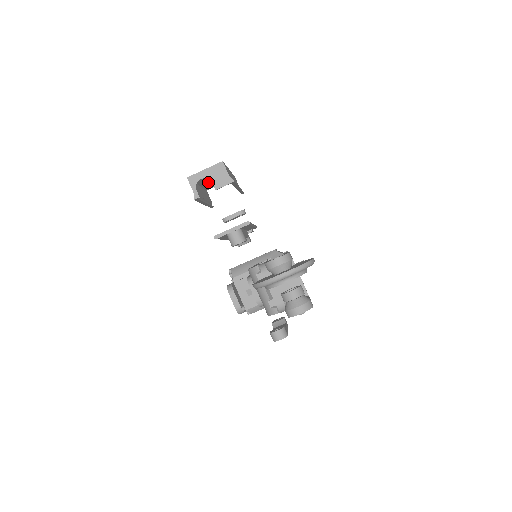
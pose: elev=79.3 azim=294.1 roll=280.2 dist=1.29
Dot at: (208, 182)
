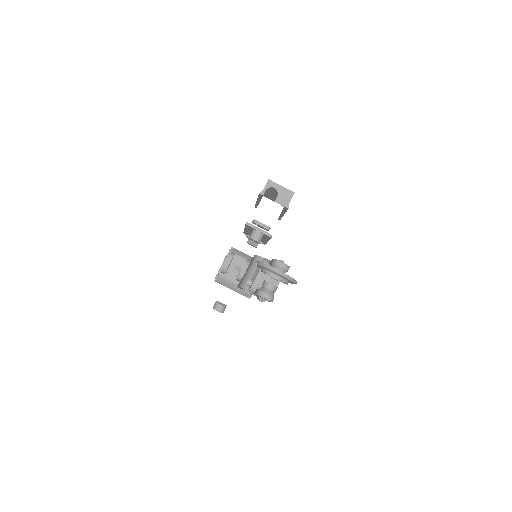
Dot at: (271, 193)
